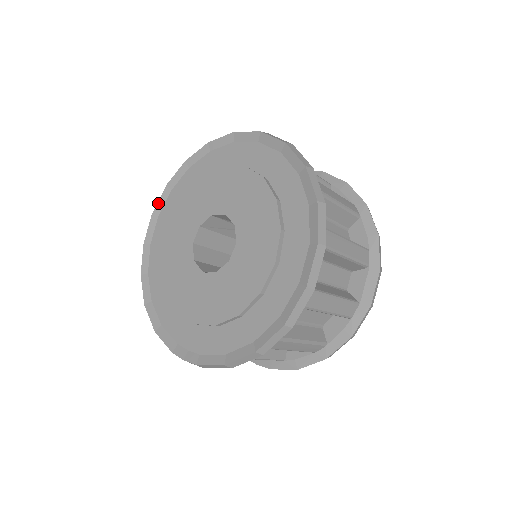
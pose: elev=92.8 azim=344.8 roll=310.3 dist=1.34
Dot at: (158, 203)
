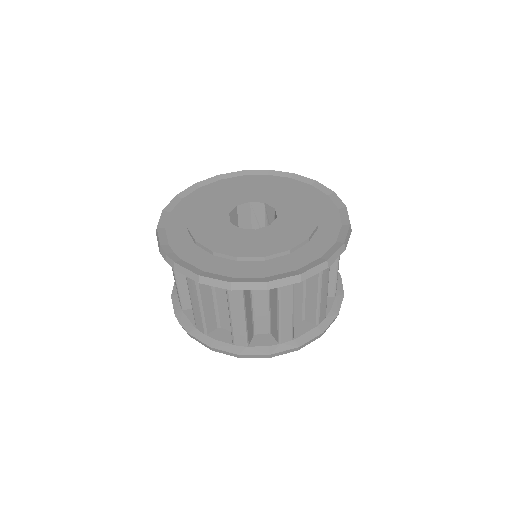
Dot at: (228, 174)
